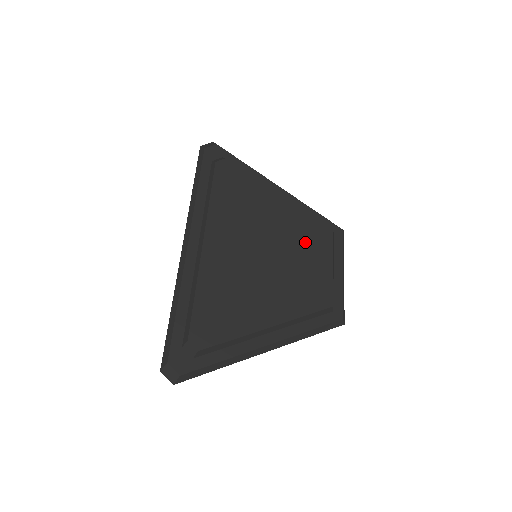
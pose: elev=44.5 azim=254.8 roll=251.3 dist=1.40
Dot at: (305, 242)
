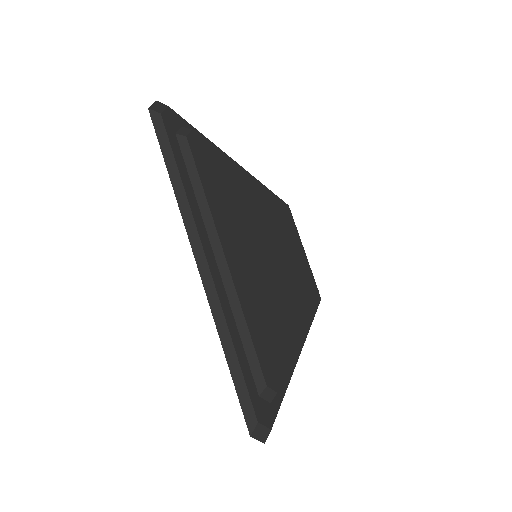
Dot at: (282, 228)
